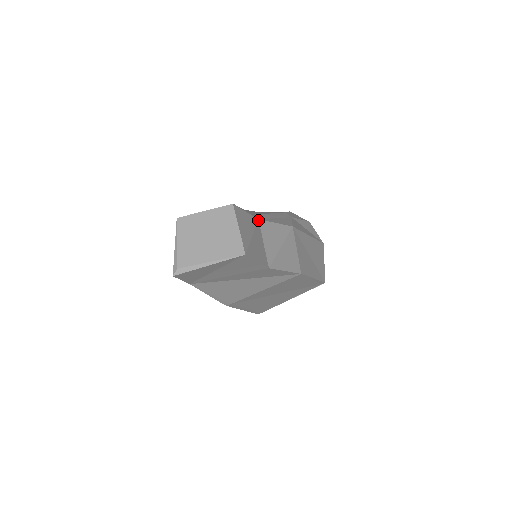
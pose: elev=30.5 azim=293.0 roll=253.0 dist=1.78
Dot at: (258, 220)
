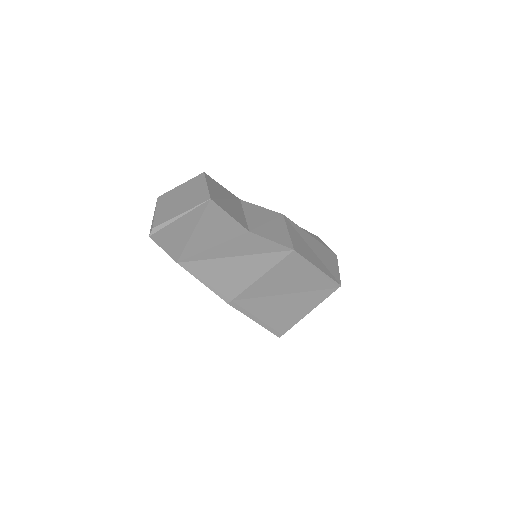
Dot at: (239, 200)
